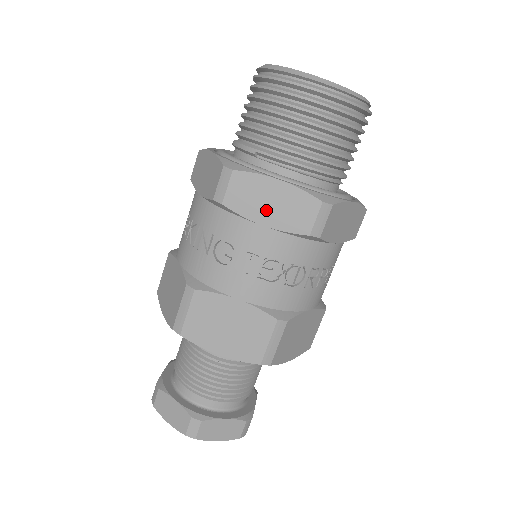
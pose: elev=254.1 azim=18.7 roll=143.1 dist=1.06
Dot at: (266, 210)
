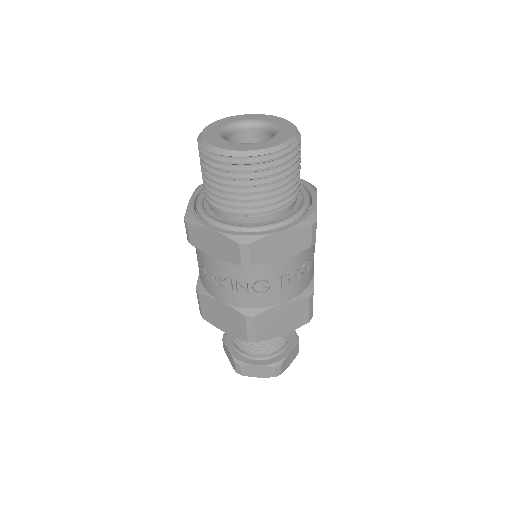
Dot at: (280, 251)
